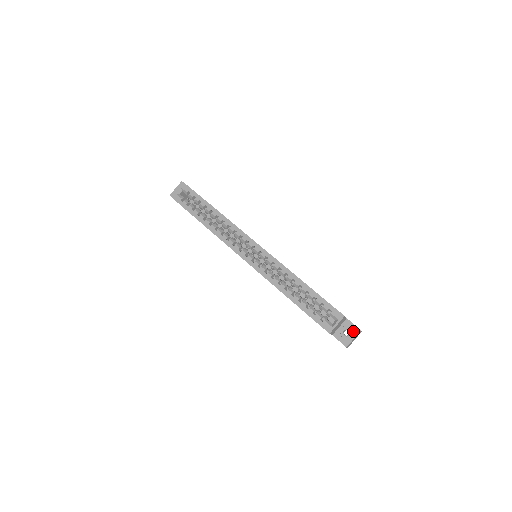
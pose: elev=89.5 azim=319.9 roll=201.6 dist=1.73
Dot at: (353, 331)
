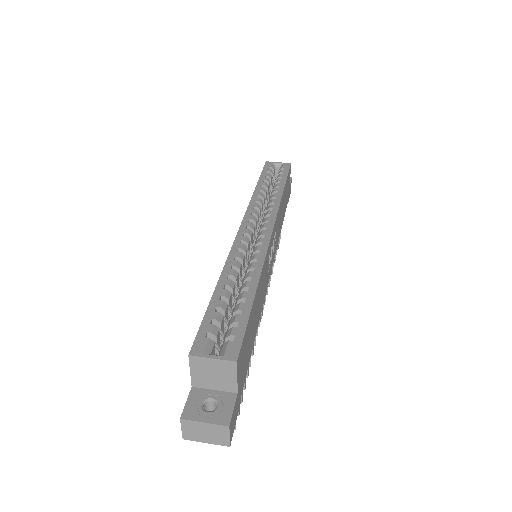
Dot at: (219, 414)
